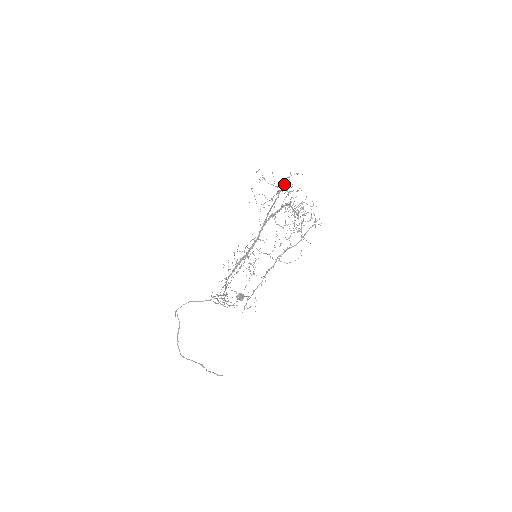
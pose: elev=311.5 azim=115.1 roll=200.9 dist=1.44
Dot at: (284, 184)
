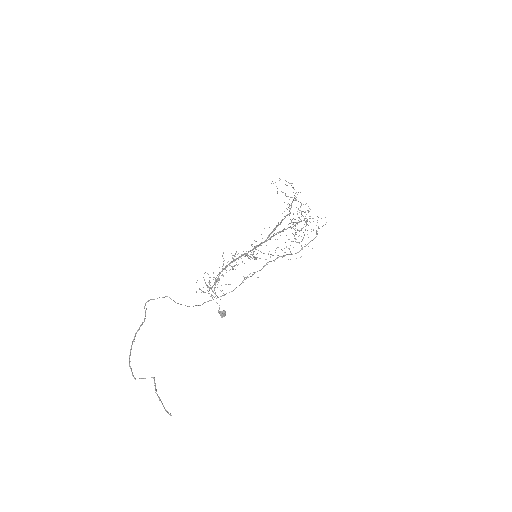
Dot at: (295, 196)
